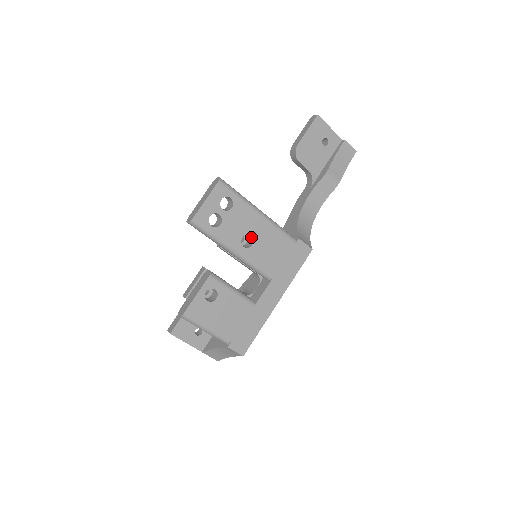
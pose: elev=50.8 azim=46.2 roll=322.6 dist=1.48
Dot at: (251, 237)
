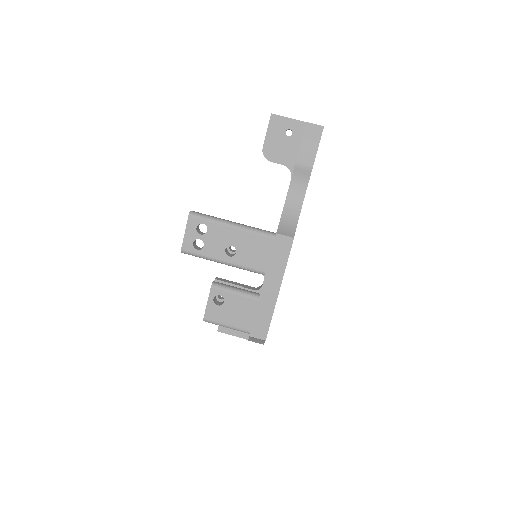
Dot at: (234, 246)
